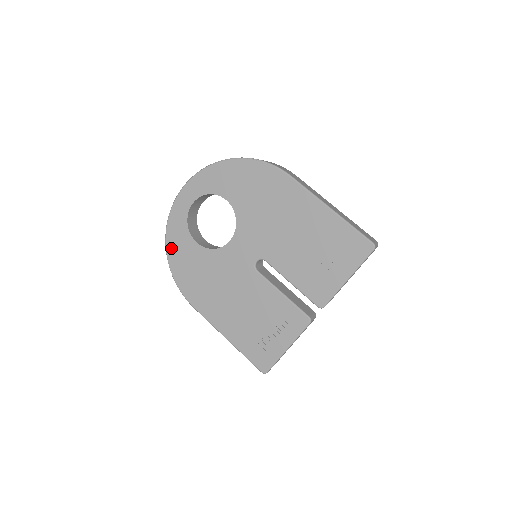
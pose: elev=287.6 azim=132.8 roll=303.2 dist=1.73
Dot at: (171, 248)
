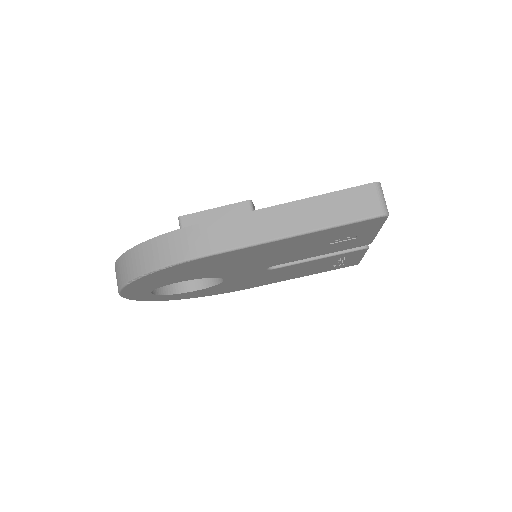
Dot at: (182, 298)
